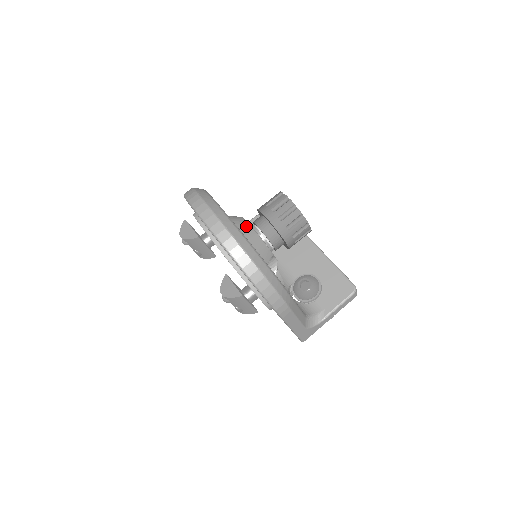
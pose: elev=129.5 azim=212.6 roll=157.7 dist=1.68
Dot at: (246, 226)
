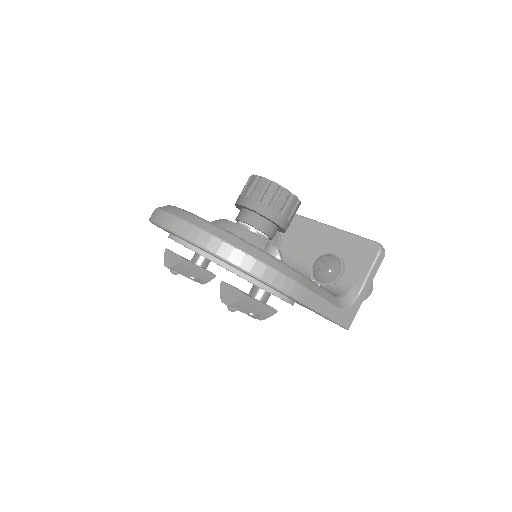
Dot at: (225, 223)
